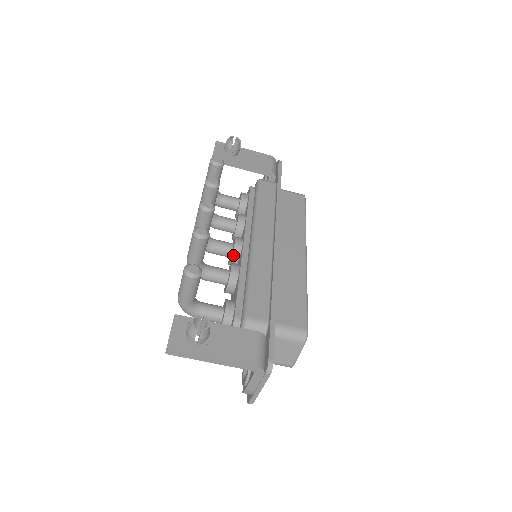
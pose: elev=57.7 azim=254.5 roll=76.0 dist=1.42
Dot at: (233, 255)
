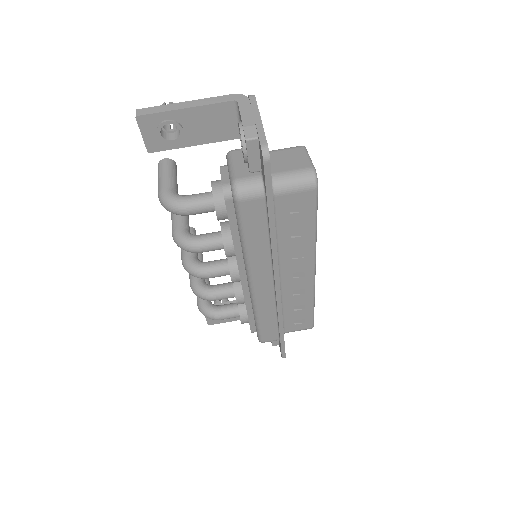
Dot at: occluded
